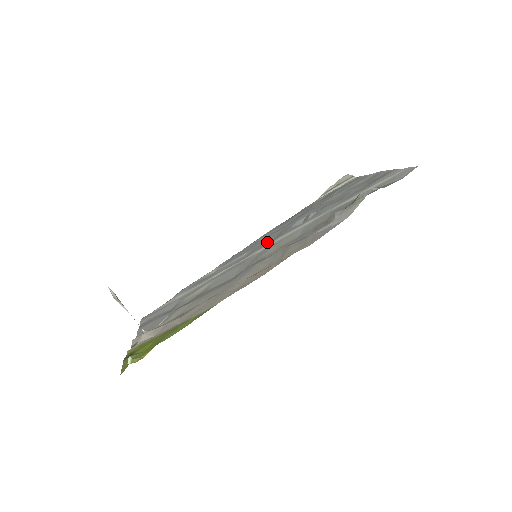
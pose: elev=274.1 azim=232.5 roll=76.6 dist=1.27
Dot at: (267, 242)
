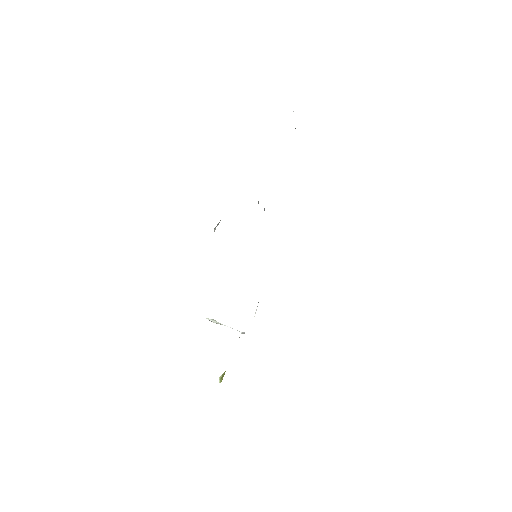
Dot at: occluded
